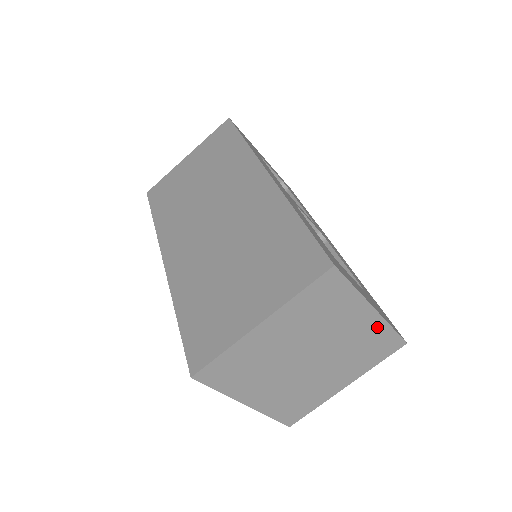
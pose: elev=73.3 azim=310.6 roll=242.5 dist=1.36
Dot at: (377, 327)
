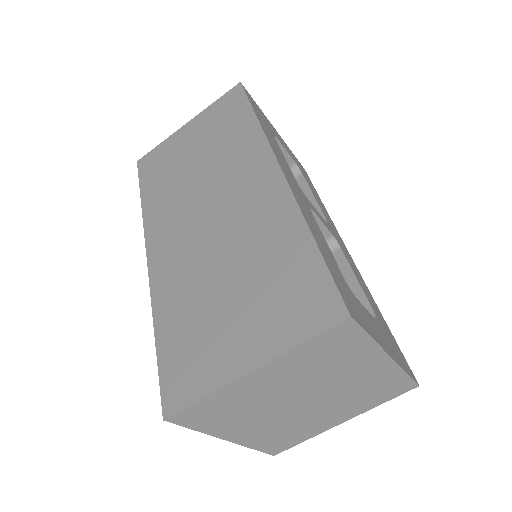
Dot at: (389, 373)
